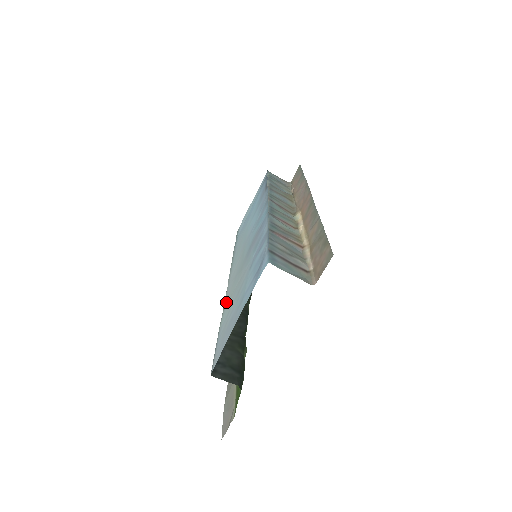
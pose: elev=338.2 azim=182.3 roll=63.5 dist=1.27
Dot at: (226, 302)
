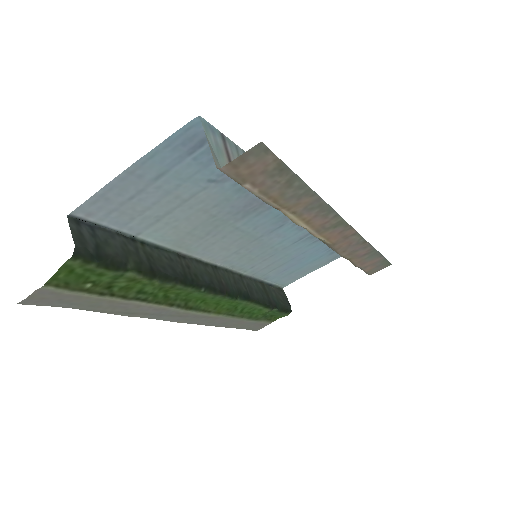
Dot at: (181, 244)
